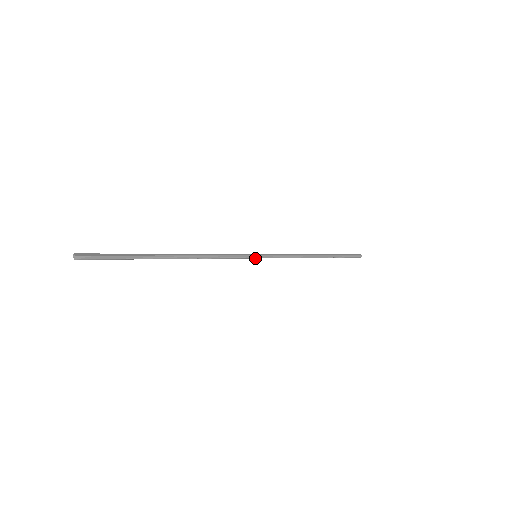
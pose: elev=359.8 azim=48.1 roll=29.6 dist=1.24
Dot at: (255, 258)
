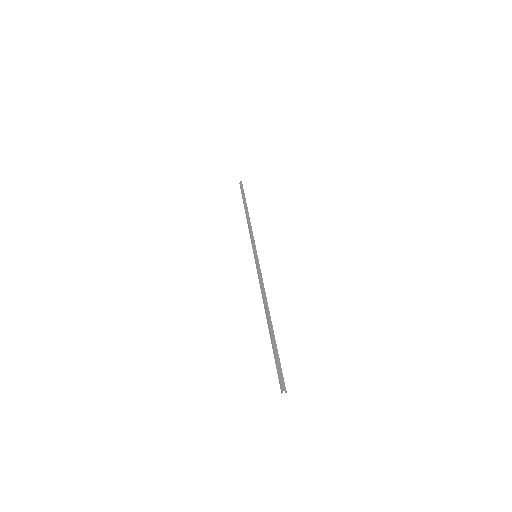
Dot at: (257, 258)
